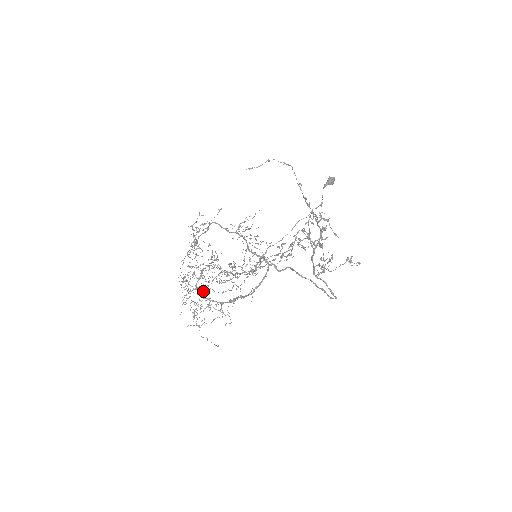
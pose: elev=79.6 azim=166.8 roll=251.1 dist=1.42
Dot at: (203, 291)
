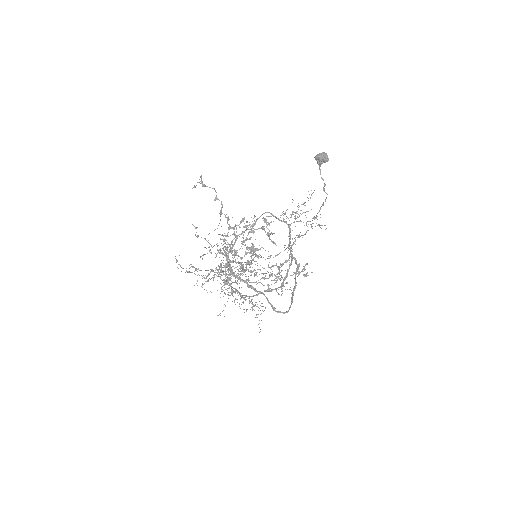
Dot at: occluded
